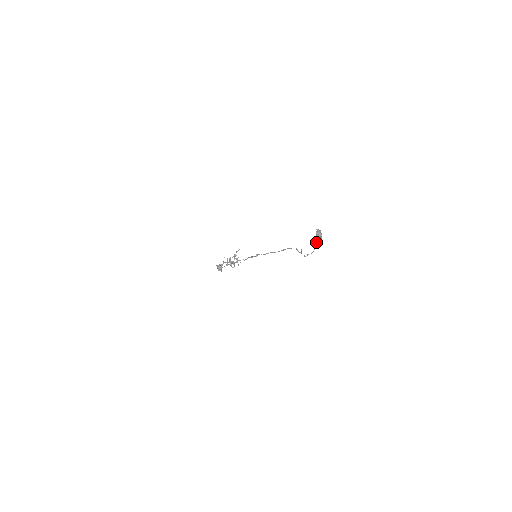
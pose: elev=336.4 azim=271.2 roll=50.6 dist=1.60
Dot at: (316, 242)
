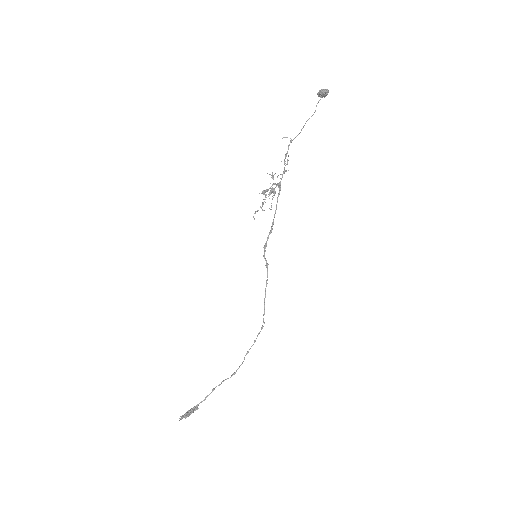
Dot at: (206, 397)
